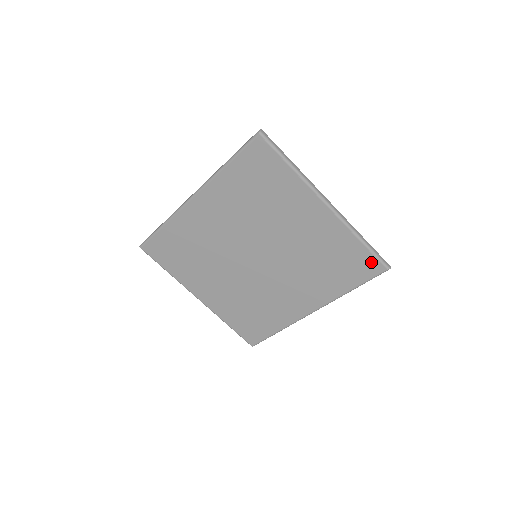
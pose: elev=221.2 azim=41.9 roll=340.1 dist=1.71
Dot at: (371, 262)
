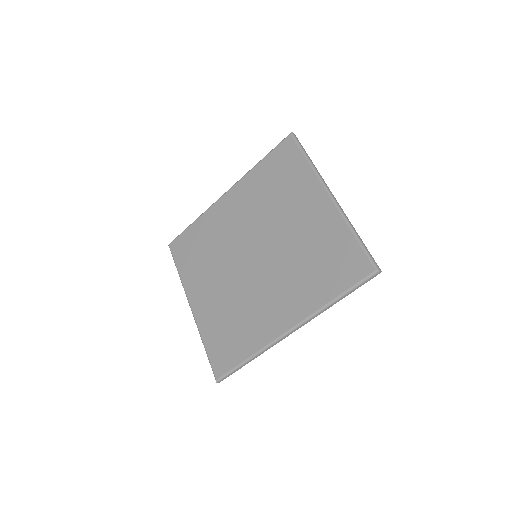
Dot at: (360, 260)
